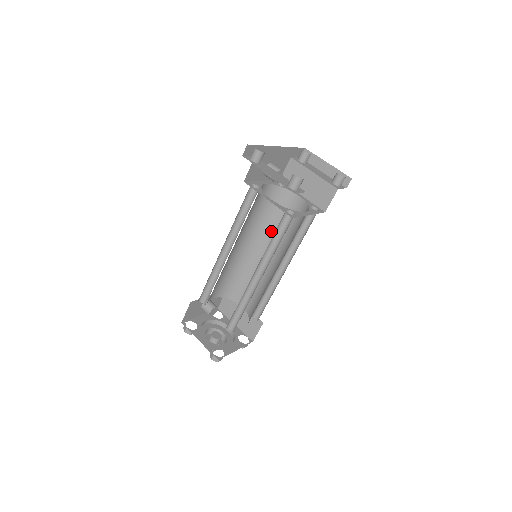
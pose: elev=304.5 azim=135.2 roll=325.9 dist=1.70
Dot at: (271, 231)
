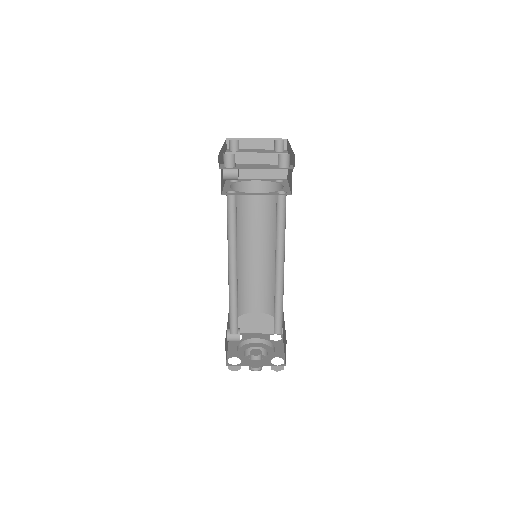
Dot at: (247, 228)
